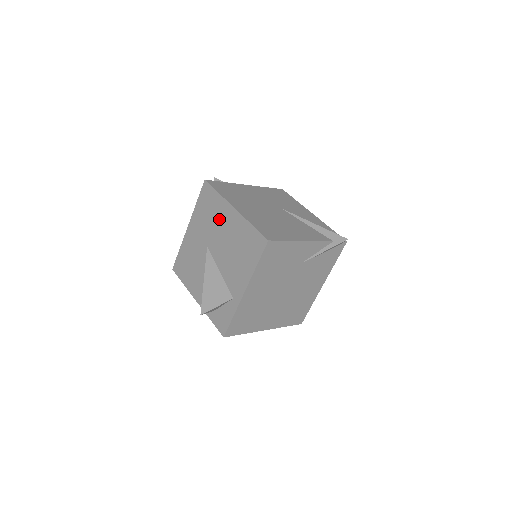
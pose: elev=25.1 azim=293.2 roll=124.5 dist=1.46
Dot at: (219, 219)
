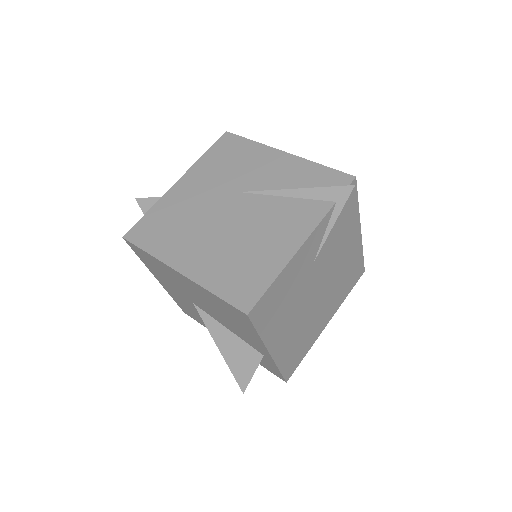
Dot at: (176, 281)
